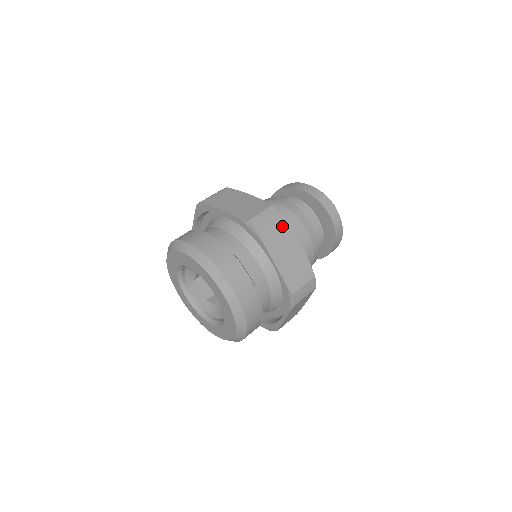
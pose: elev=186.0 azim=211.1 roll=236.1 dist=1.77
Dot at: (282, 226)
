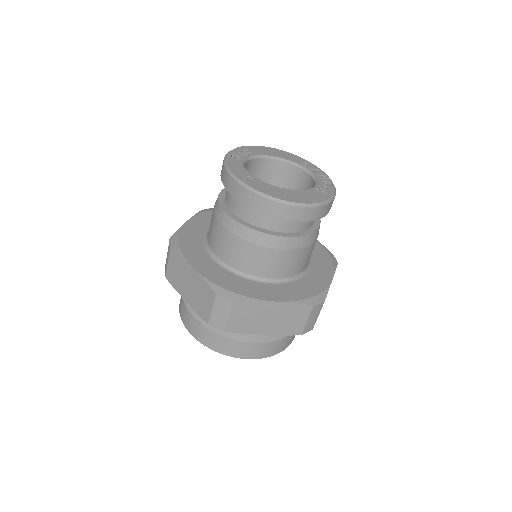
Dot at: (241, 308)
